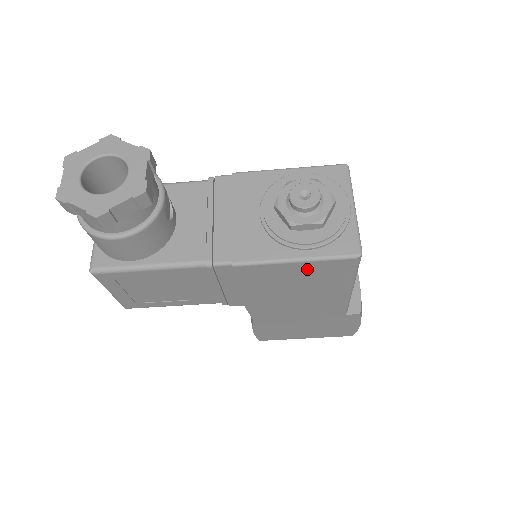
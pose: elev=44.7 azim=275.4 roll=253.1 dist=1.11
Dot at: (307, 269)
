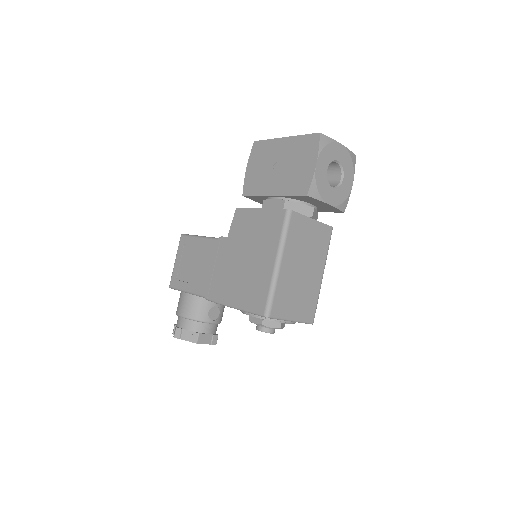
Dot at: occluded
